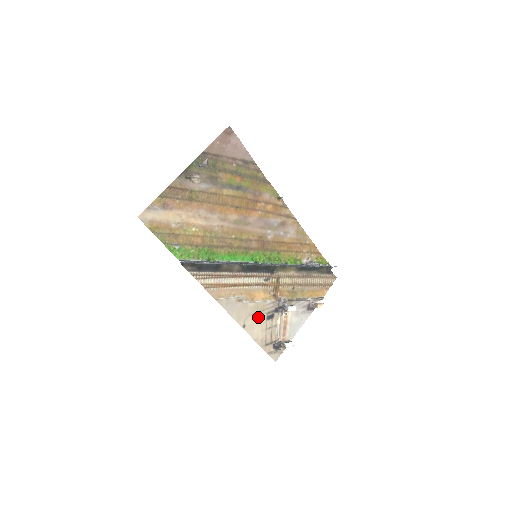
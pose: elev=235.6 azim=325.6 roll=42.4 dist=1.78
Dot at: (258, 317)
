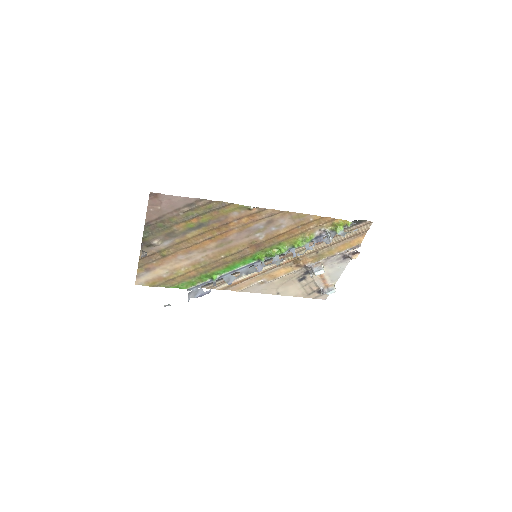
Dot at: (289, 284)
